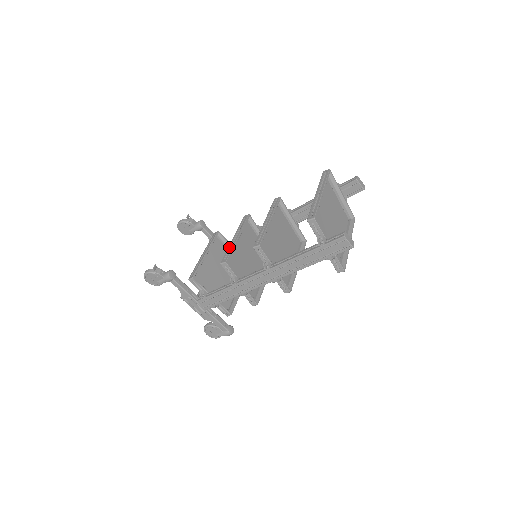
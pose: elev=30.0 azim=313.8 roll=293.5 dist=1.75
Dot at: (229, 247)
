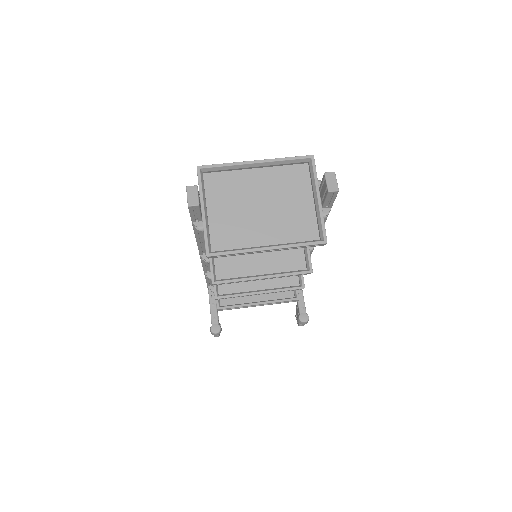
Dot at: occluded
